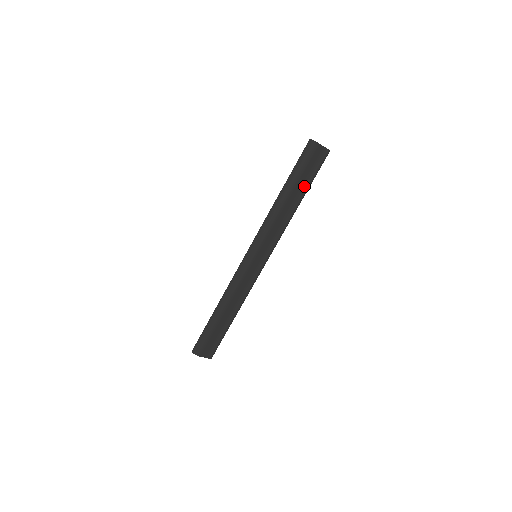
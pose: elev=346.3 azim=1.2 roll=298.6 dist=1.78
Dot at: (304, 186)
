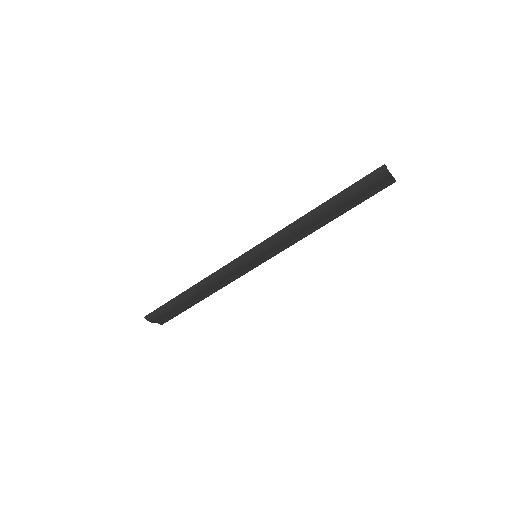
Dot at: (346, 208)
